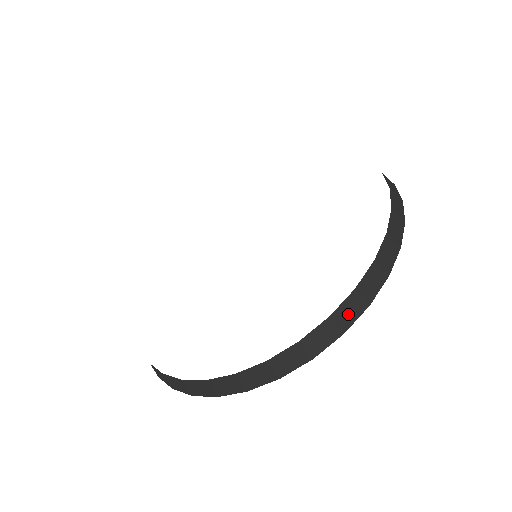
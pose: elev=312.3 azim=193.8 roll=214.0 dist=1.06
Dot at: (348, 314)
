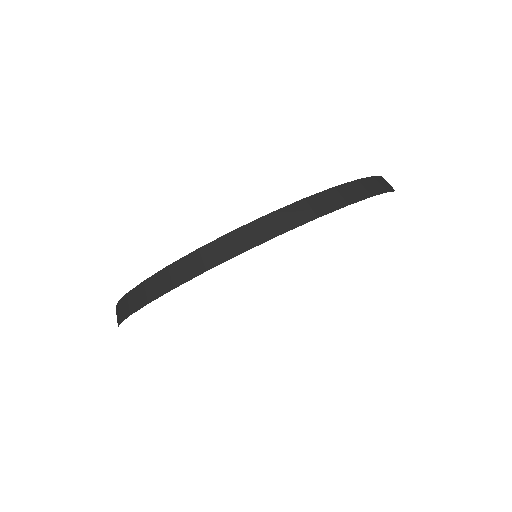
Dot at: (218, 253)
